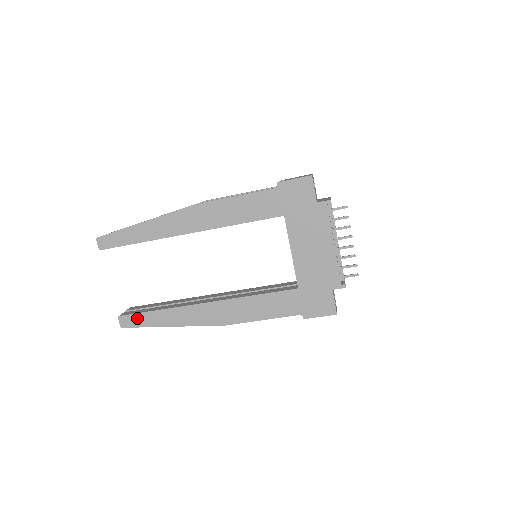
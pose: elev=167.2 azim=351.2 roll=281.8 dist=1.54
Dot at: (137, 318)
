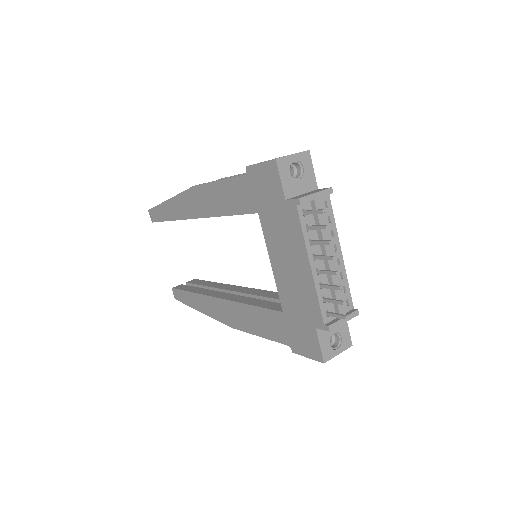
Dot at: (181, 294)
